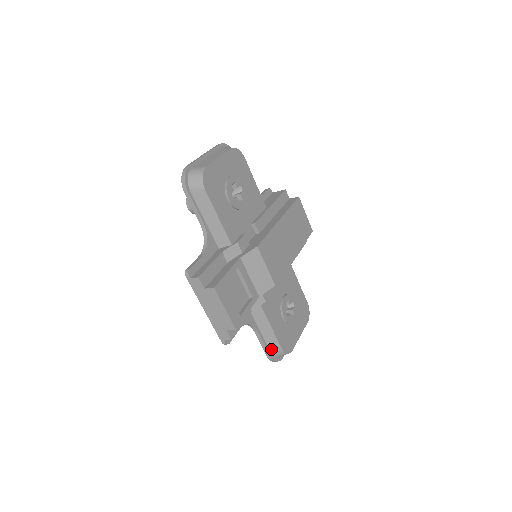
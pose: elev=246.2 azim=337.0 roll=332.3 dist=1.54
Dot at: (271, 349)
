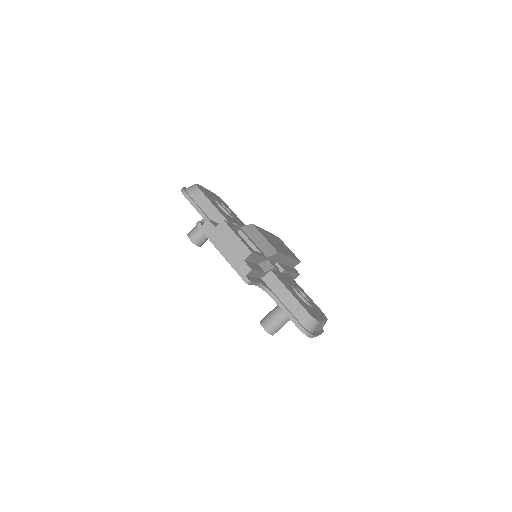
Dot at: (297, 317)
